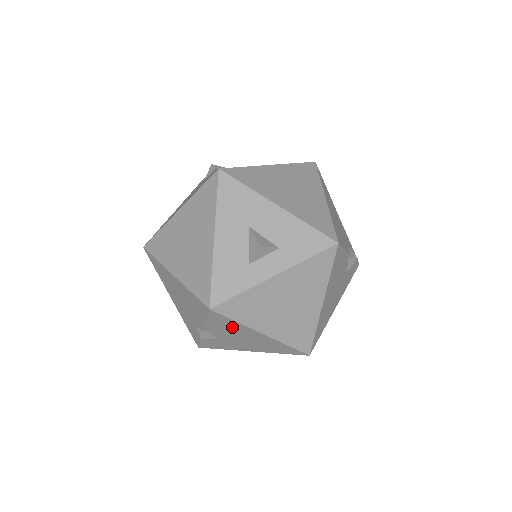
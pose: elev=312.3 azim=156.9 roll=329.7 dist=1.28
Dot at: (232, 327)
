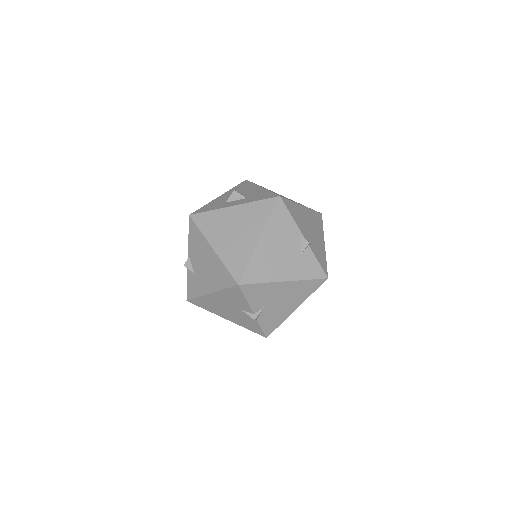
Dot at: (199, 243)
